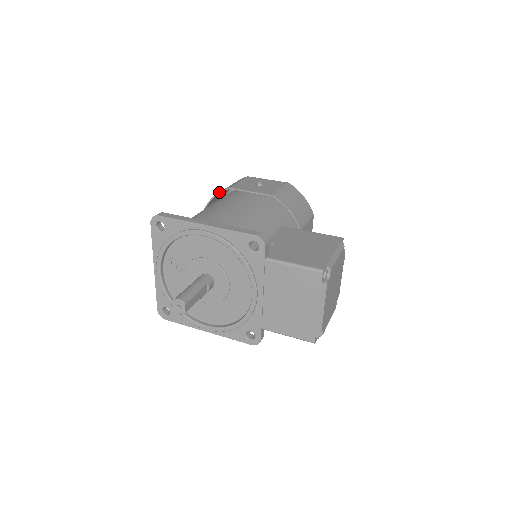
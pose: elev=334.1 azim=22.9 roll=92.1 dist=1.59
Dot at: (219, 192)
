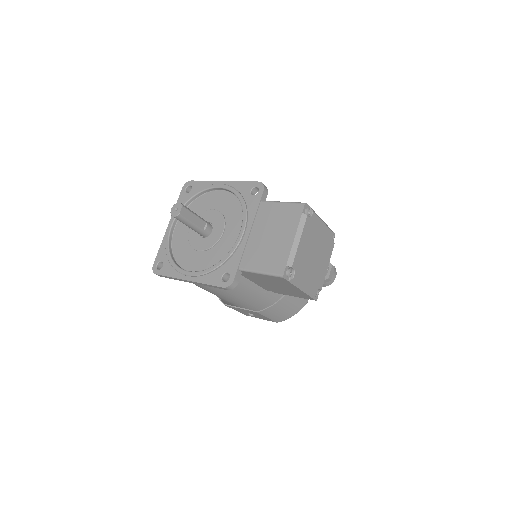
Dot at: occluded
